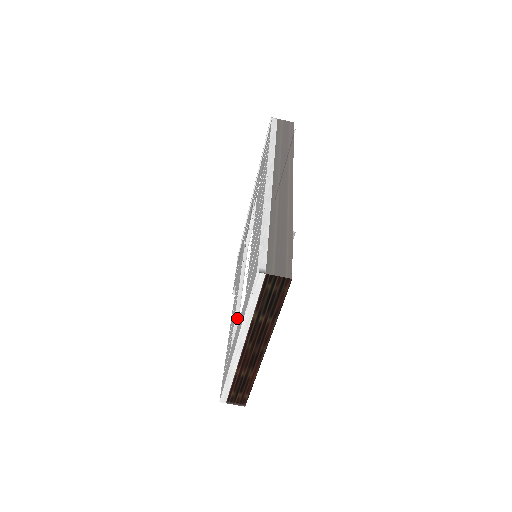
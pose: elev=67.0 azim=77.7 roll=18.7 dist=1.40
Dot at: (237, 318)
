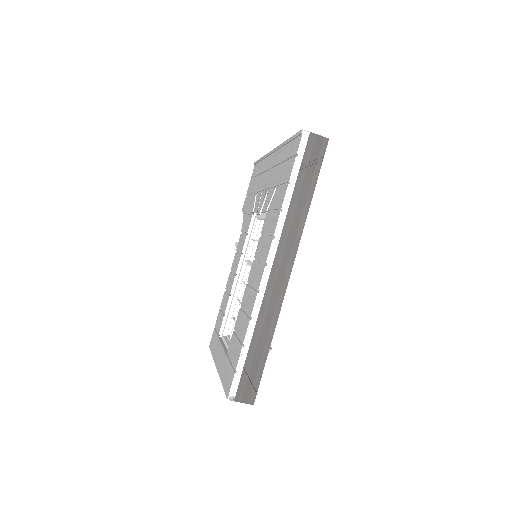
Dot at: (230, 302)
